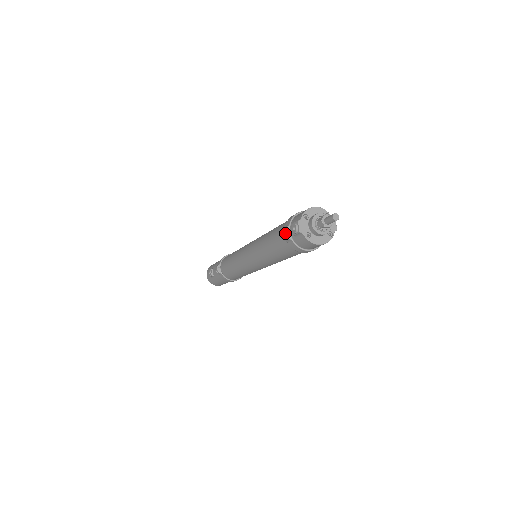
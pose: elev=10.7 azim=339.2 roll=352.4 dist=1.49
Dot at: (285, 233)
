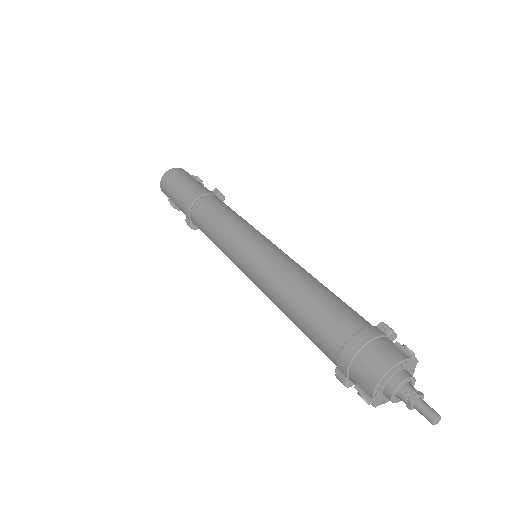
Dot at: occluded
